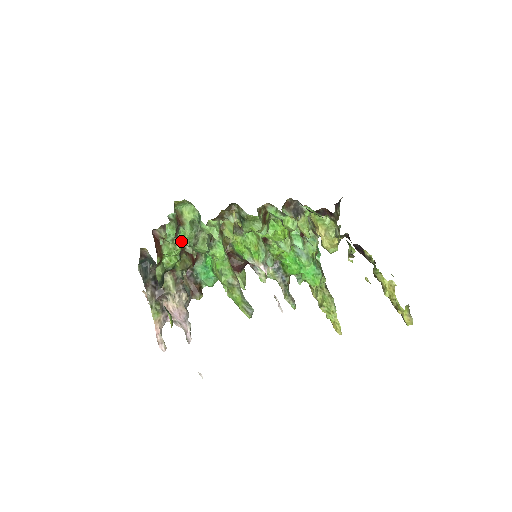
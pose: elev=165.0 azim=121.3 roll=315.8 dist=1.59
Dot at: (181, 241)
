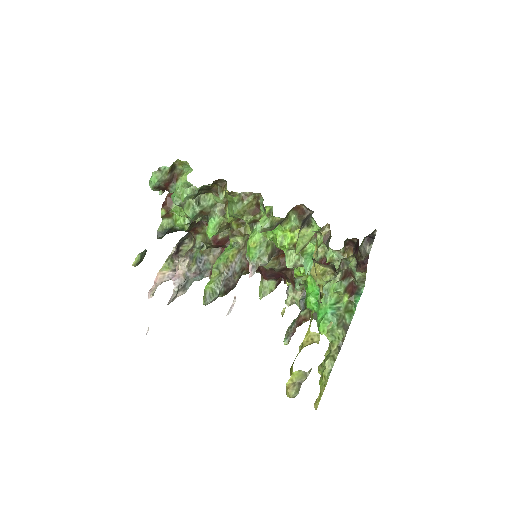
Dot at: (171, 197)
